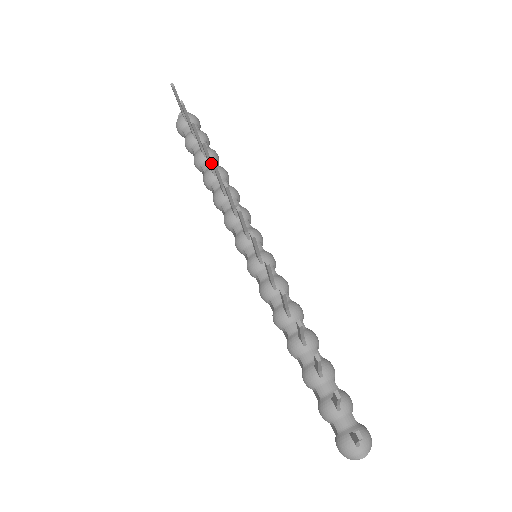
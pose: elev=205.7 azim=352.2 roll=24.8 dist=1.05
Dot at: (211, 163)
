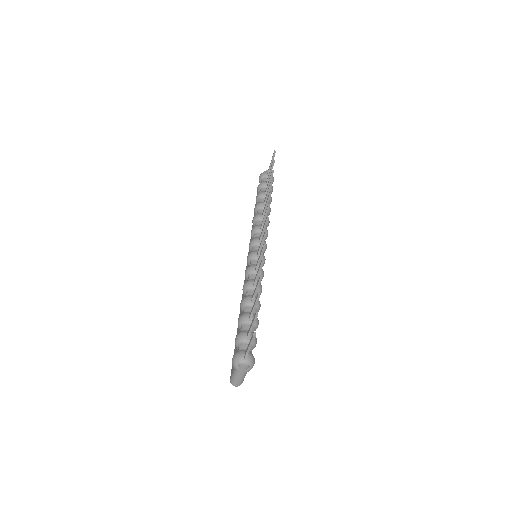
Dot at: occluded
